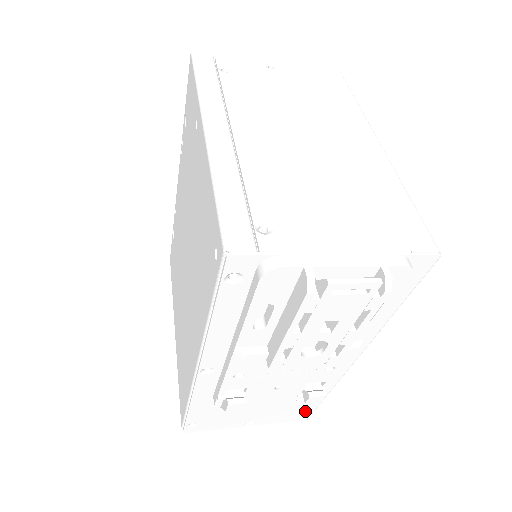
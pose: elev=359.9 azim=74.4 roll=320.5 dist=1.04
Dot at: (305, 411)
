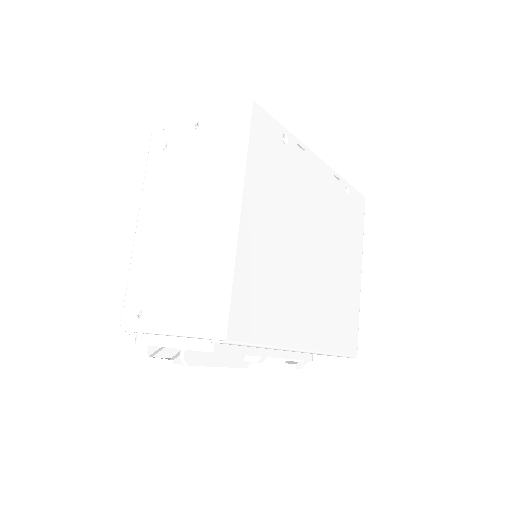
Dot at: occluded
